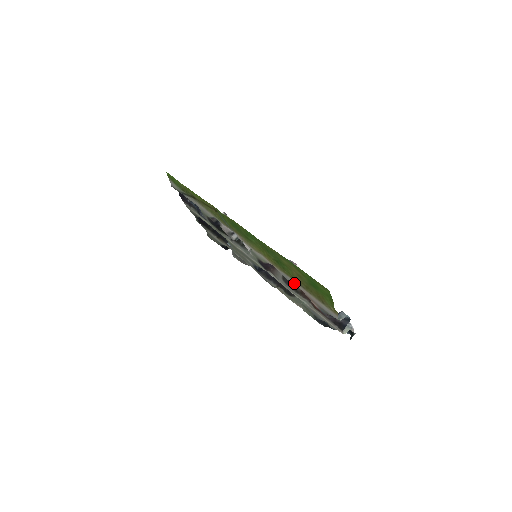
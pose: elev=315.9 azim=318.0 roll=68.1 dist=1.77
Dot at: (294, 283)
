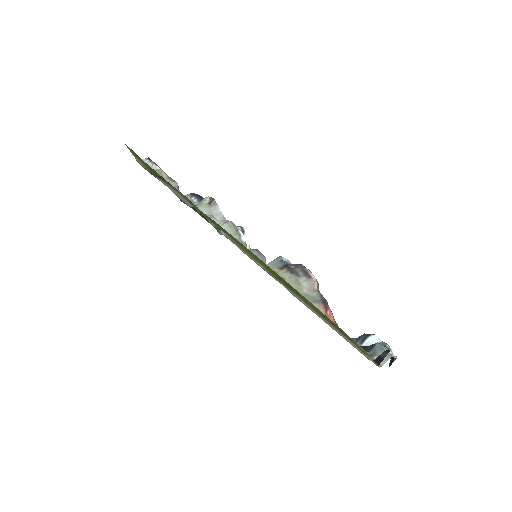
Dot at: (306, 305)
